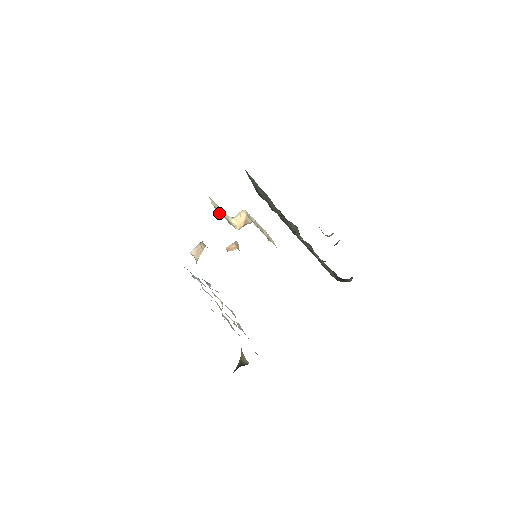
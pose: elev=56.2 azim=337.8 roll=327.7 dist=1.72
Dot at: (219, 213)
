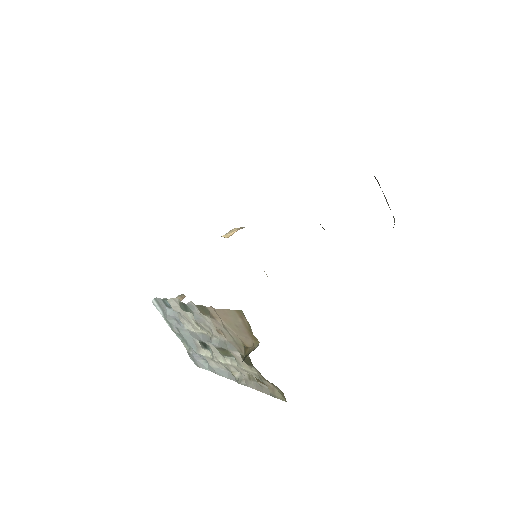
Dot at: occluded
